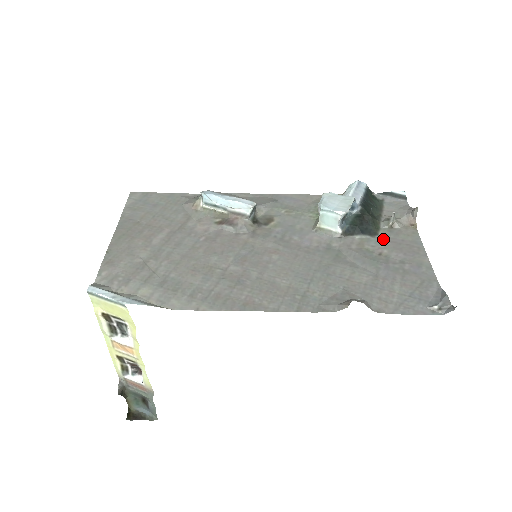
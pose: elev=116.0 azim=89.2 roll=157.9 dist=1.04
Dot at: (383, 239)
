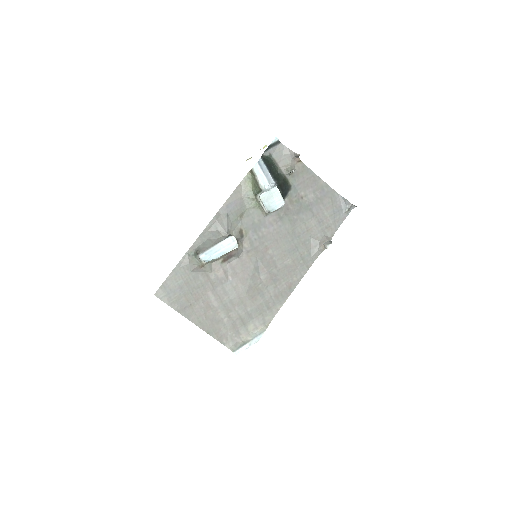
Dot at: (295, 186)
